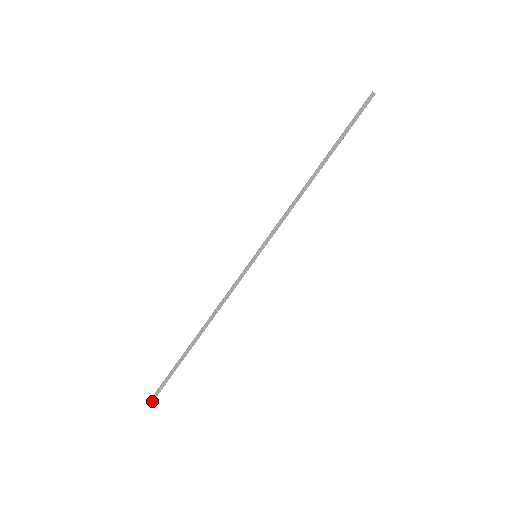
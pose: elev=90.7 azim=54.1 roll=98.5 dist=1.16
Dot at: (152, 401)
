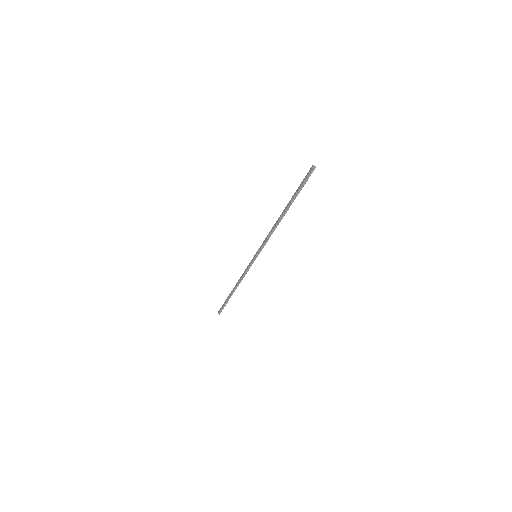
Dot at: (219, 314)
